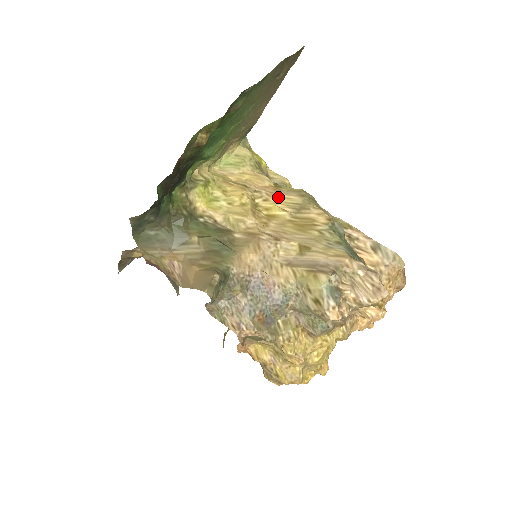
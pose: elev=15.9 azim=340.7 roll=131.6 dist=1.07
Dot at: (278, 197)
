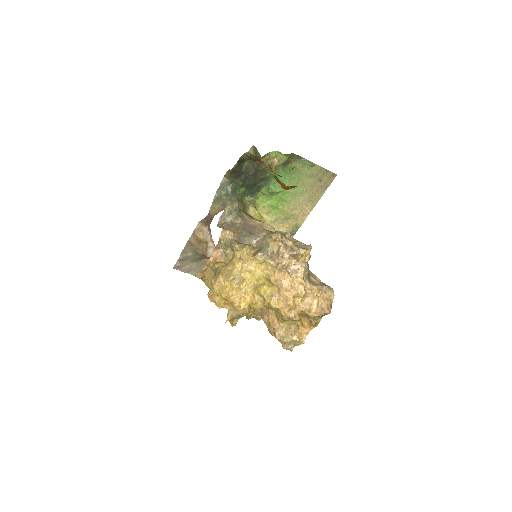
Dot at: occluded
